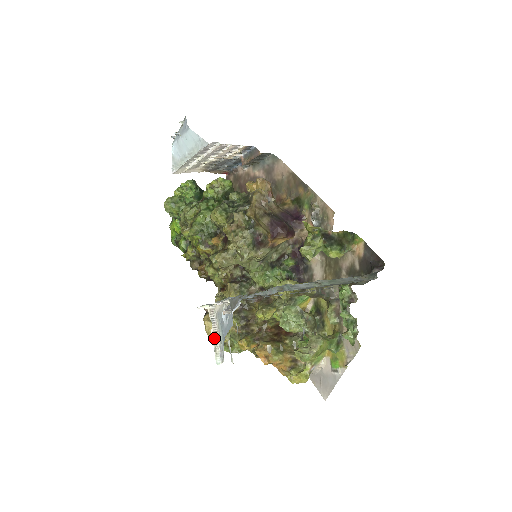
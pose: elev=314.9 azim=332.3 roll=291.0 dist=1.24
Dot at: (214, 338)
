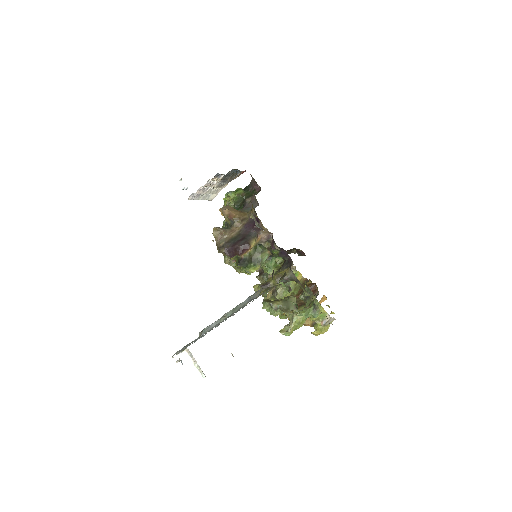
Dot at: (195, 365)
